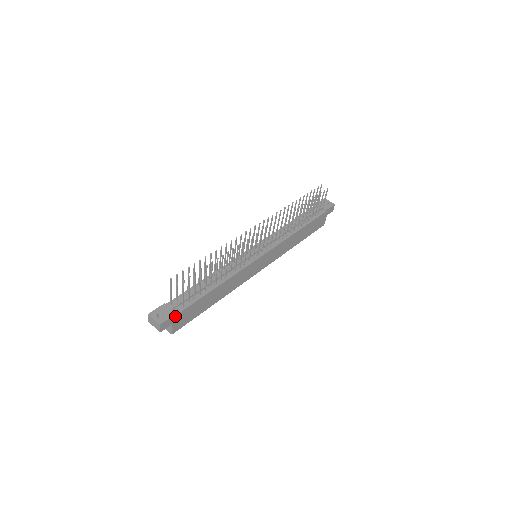
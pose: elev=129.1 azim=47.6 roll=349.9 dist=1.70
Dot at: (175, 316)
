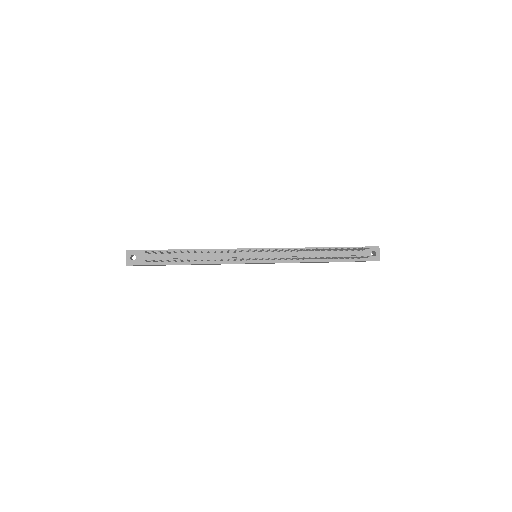
Dot at: occluded
